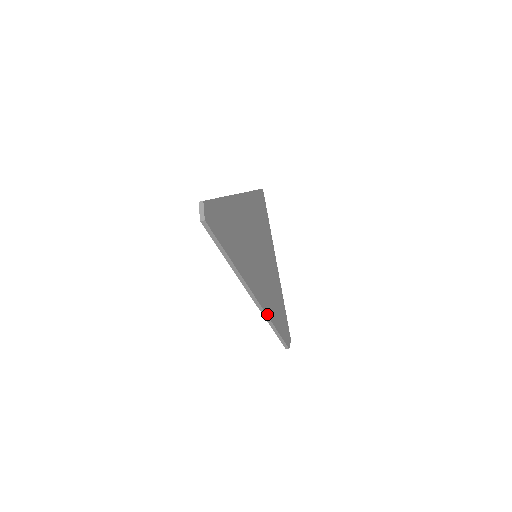
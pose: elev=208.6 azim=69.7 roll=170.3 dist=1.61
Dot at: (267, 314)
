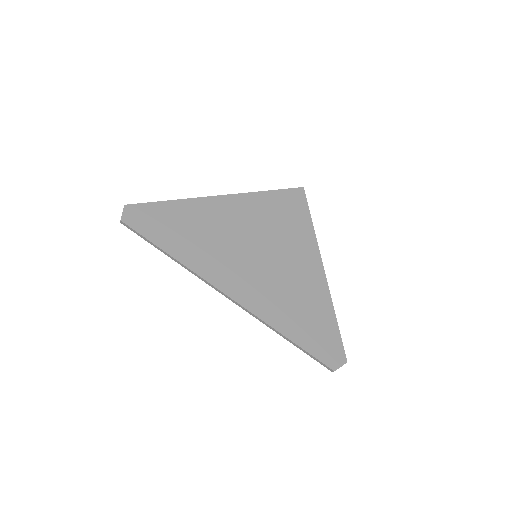
Dot at: (262, 319)
